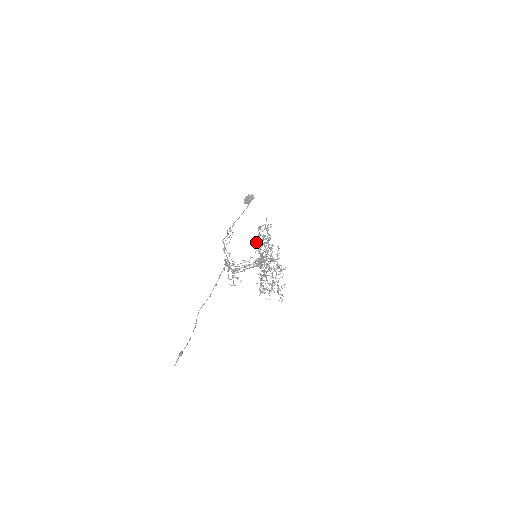
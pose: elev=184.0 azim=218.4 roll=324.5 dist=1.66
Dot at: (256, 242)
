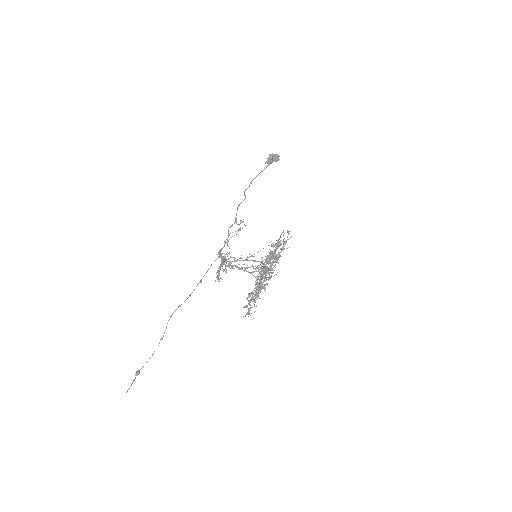
Dot at: occluded
